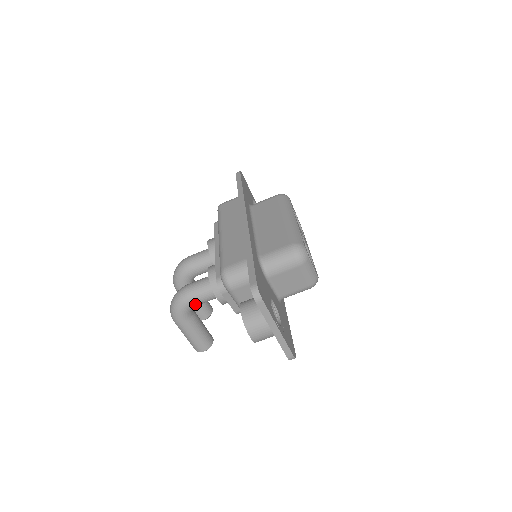
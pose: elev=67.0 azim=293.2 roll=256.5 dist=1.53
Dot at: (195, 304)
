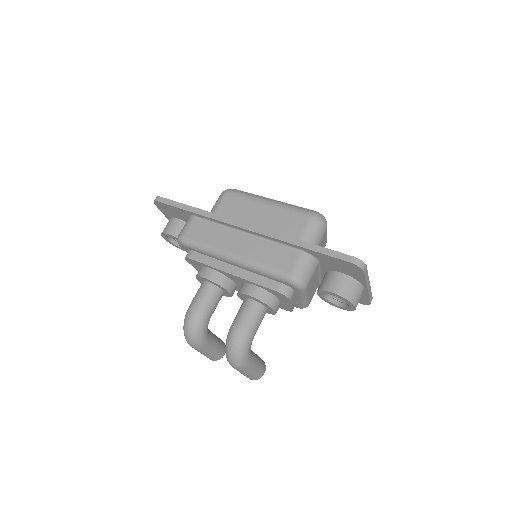
Dot at: occluded
